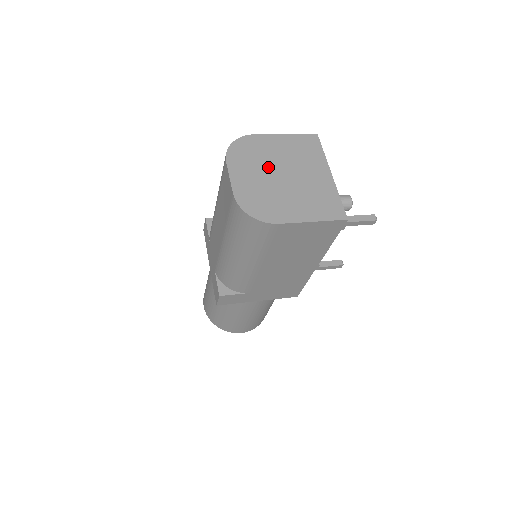
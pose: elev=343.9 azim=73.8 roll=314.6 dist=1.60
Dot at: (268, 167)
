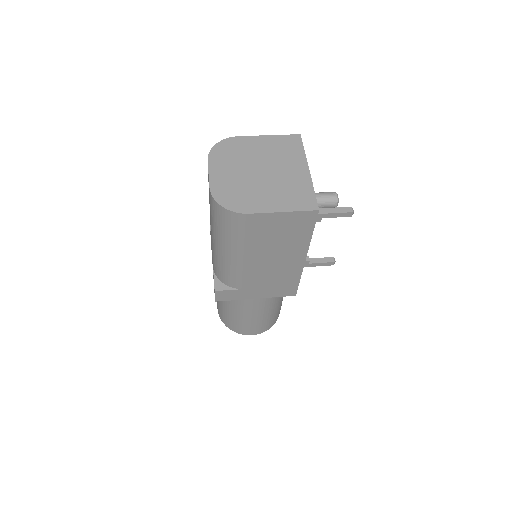
Dot at: (247, 164)
